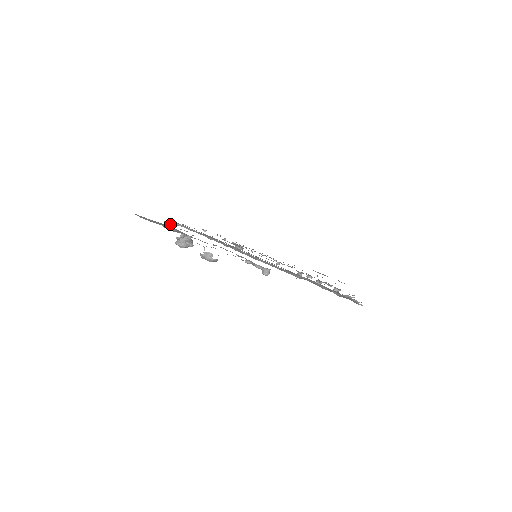
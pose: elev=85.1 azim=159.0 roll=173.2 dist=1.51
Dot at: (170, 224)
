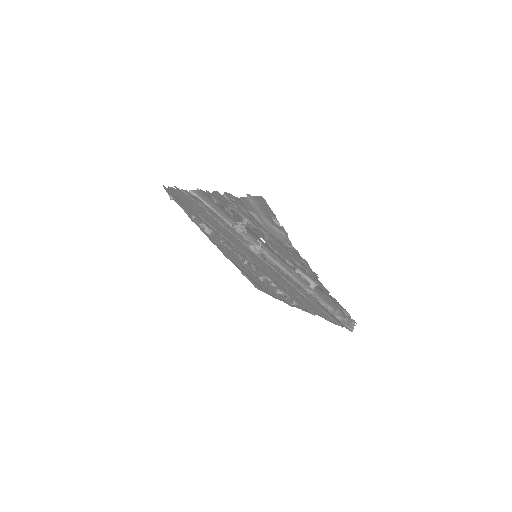
Dot at: (216, 200)
